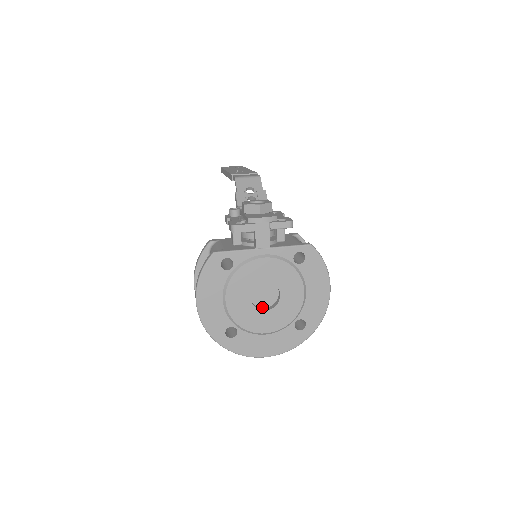
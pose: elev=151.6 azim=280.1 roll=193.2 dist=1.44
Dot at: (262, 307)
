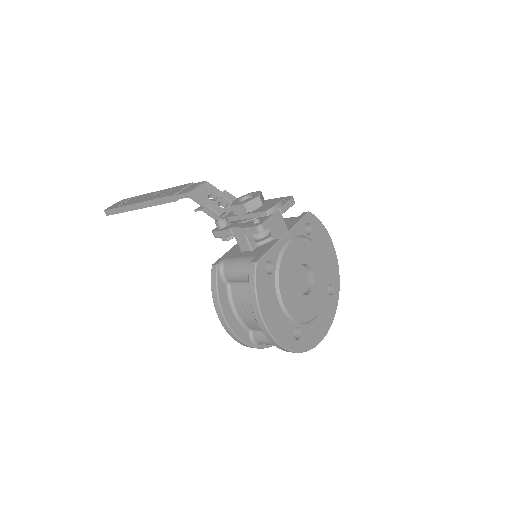
Dot at: (303, 293)
